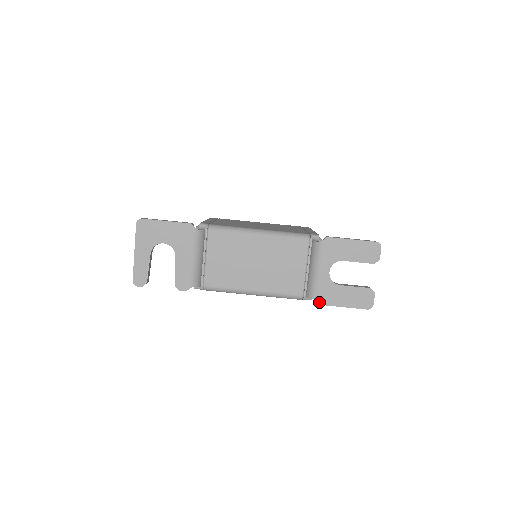
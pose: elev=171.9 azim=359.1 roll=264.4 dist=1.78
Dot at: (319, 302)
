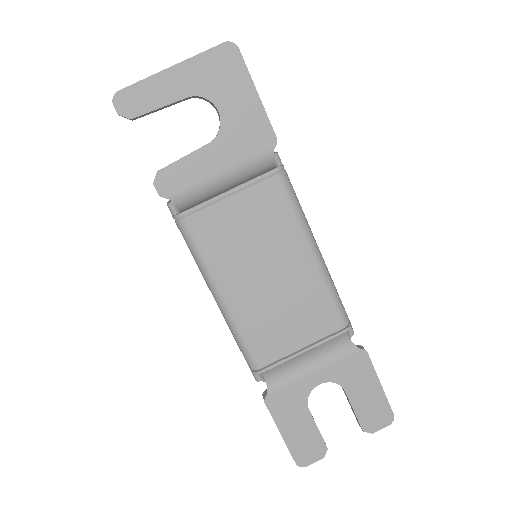
Dot at: (268, 399)
